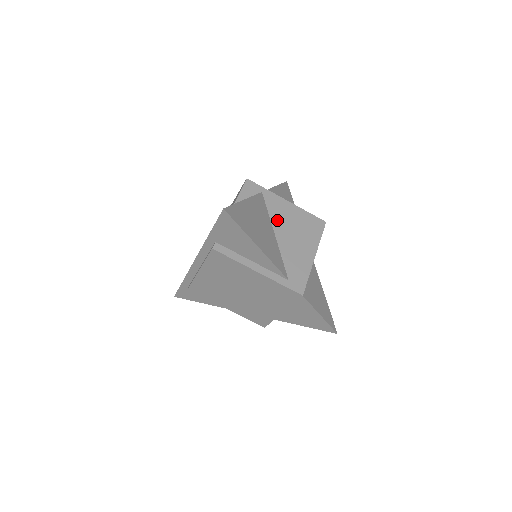
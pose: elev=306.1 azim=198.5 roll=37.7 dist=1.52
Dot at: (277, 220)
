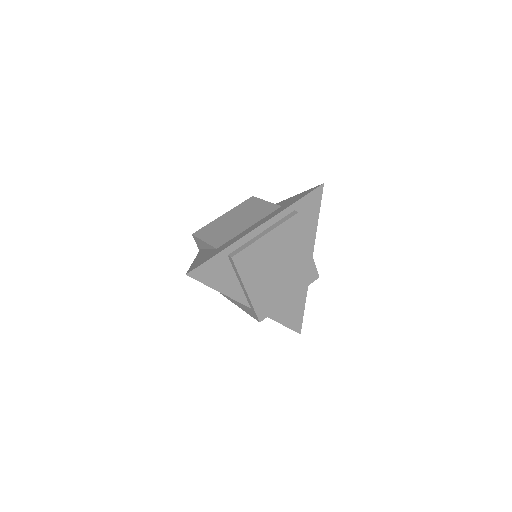
Dot at: occluded
